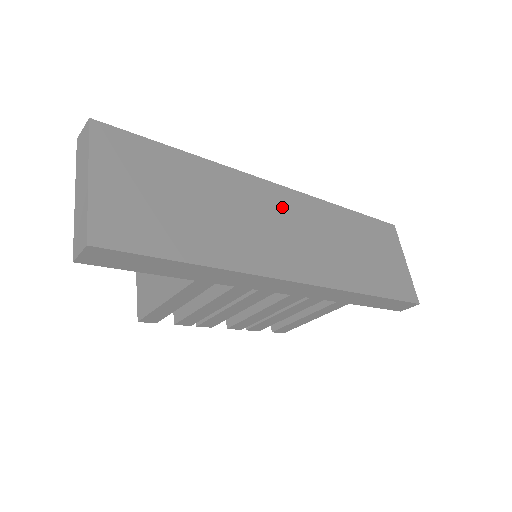
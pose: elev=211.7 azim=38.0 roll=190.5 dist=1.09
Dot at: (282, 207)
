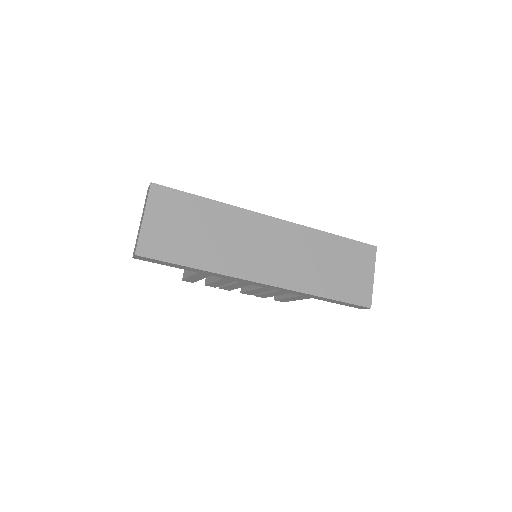
Dot at: (268, 233)
